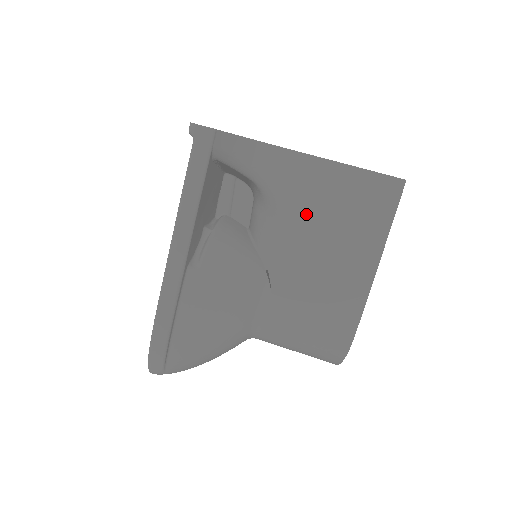
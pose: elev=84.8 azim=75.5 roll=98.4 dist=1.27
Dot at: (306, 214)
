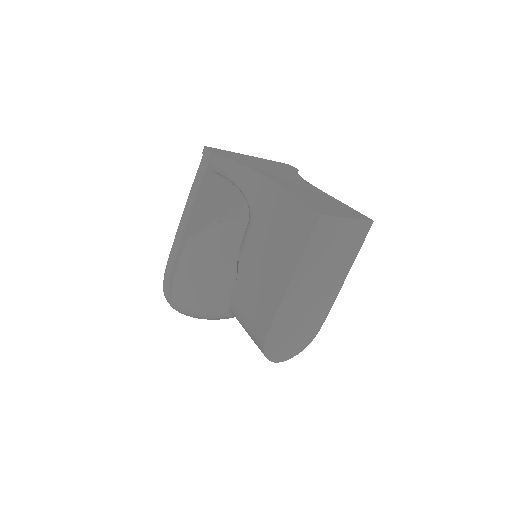
Dot at: (263, 226)
